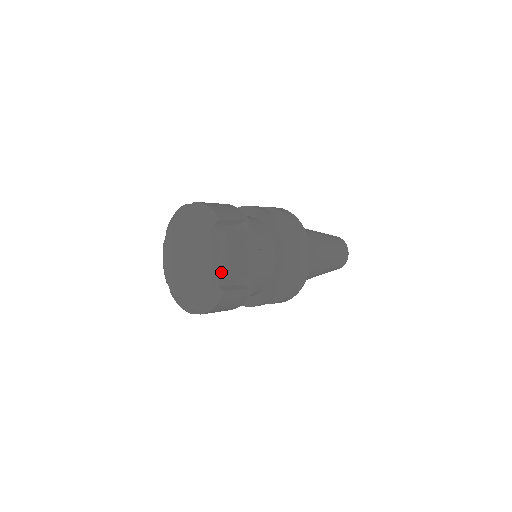
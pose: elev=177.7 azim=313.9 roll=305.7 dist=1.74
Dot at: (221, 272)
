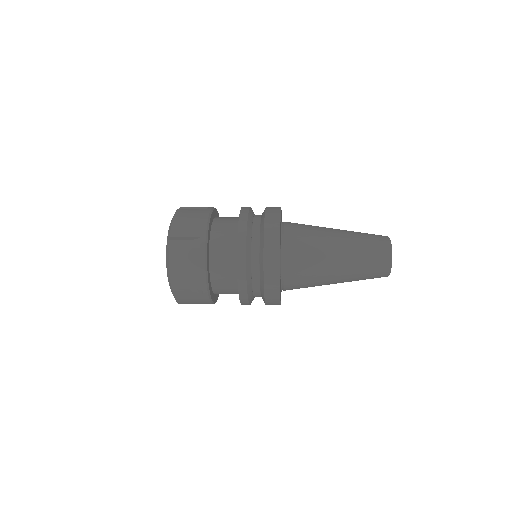
Dot at: (168, 235)
